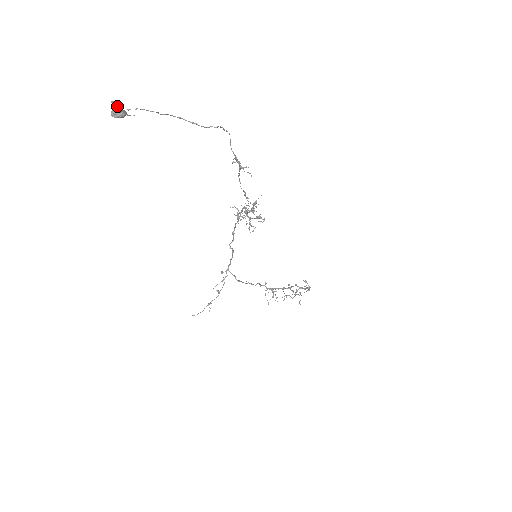
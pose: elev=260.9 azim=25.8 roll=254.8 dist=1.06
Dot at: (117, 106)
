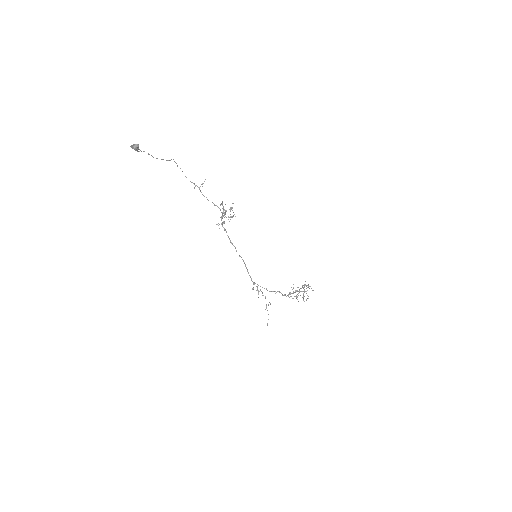
Dot at: (134, 144)
